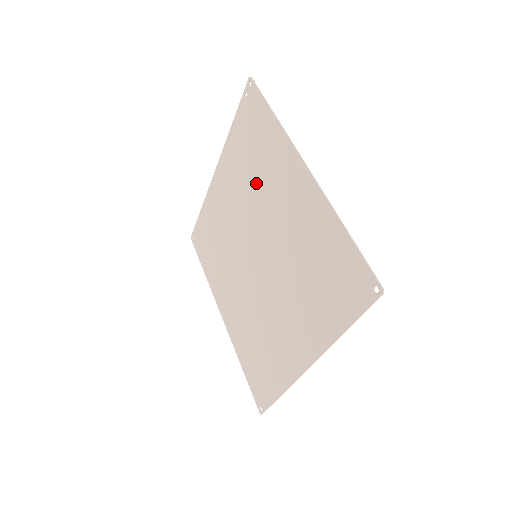
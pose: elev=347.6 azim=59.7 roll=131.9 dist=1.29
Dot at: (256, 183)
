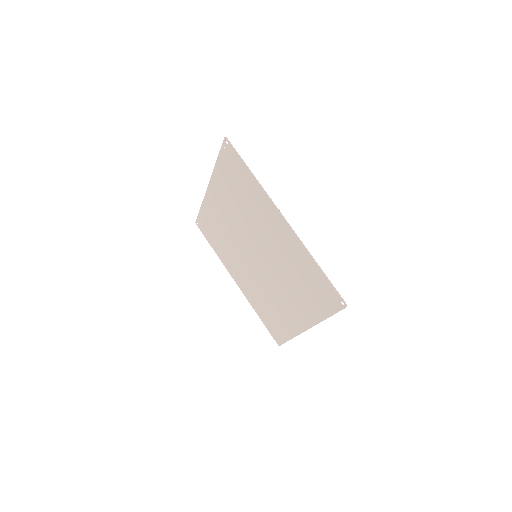
Dot at: (246, 211)
